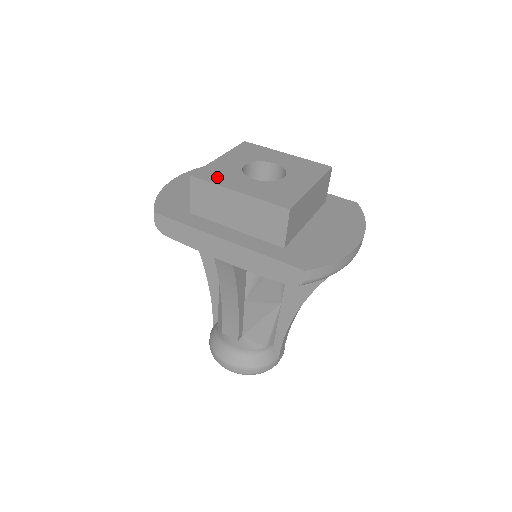
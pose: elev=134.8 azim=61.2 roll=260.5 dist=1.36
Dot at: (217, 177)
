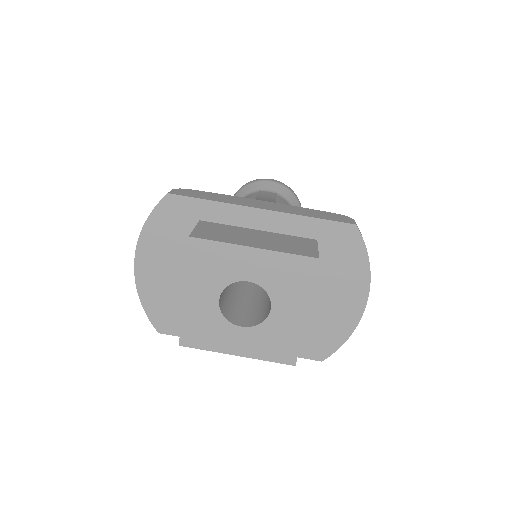
Dot at: (205, 339)
